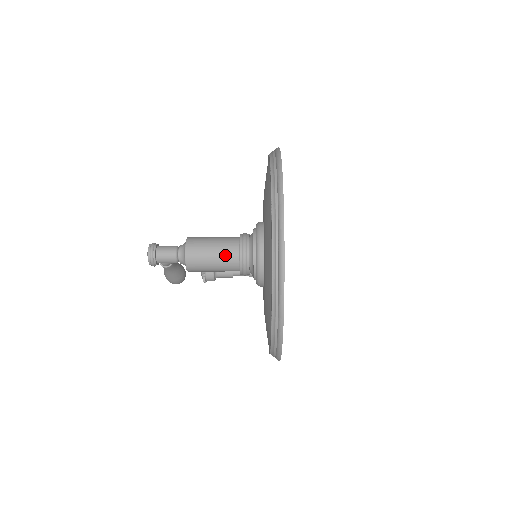
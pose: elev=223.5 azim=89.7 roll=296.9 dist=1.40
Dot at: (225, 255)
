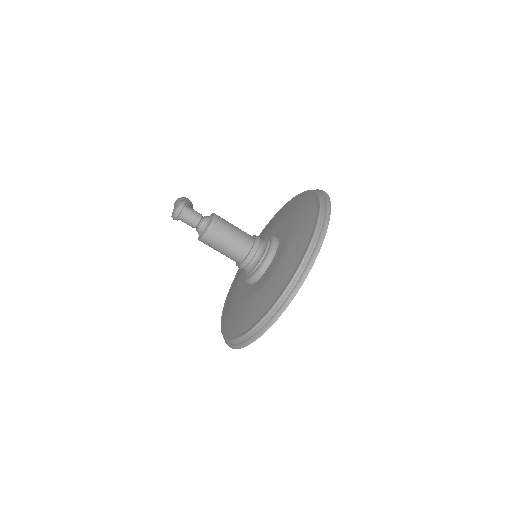
Dot at: (235, 251)
